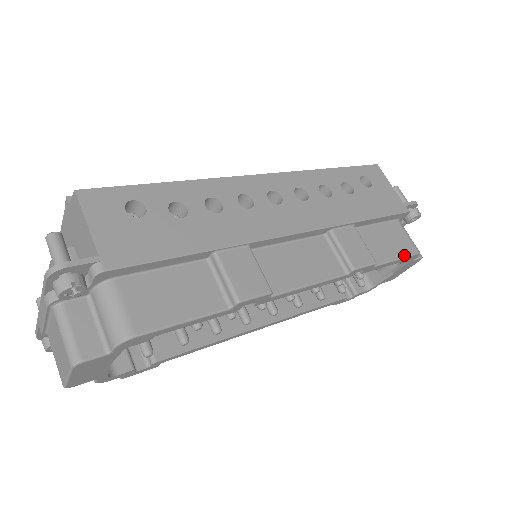
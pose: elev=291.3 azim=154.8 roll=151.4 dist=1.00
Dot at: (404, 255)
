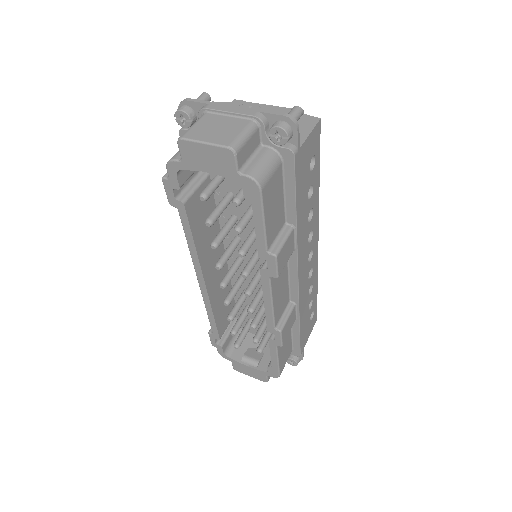
Dot at: (280, 365)
